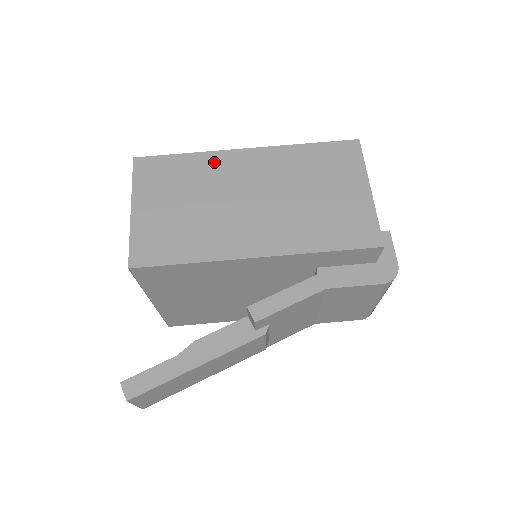
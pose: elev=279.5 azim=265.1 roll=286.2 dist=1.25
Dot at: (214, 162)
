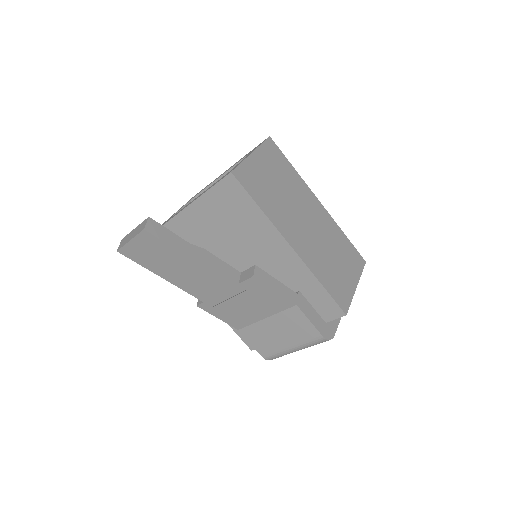
Dot at: (303, 187)
